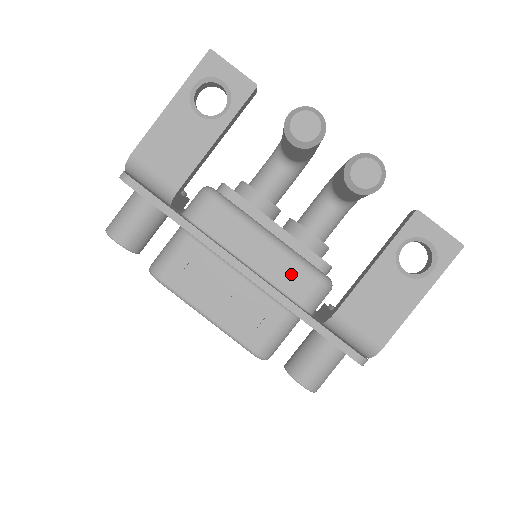
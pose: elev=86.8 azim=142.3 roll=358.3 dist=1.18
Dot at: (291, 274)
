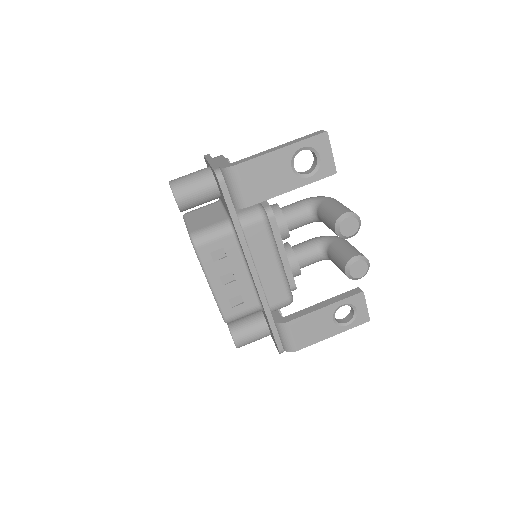
Dot at: (277, 288)
